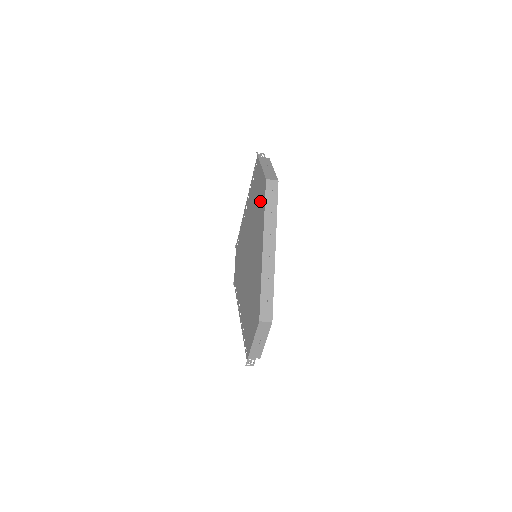
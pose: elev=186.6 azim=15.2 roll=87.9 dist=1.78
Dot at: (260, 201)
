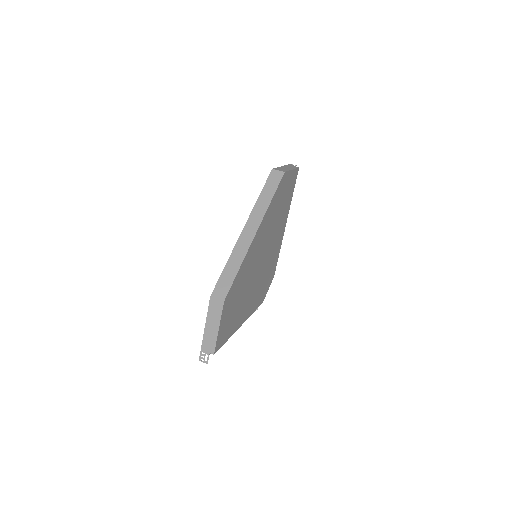
Dot at: occluded
